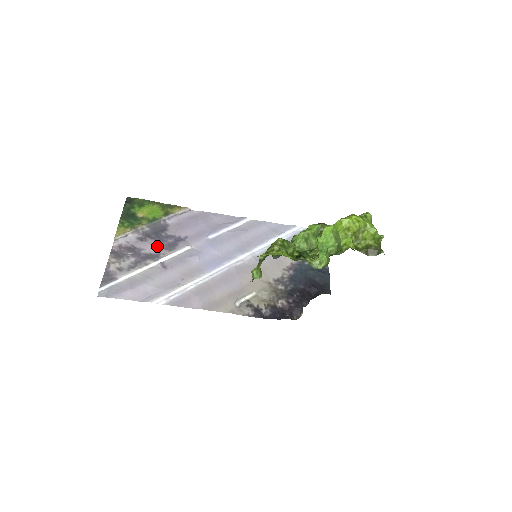
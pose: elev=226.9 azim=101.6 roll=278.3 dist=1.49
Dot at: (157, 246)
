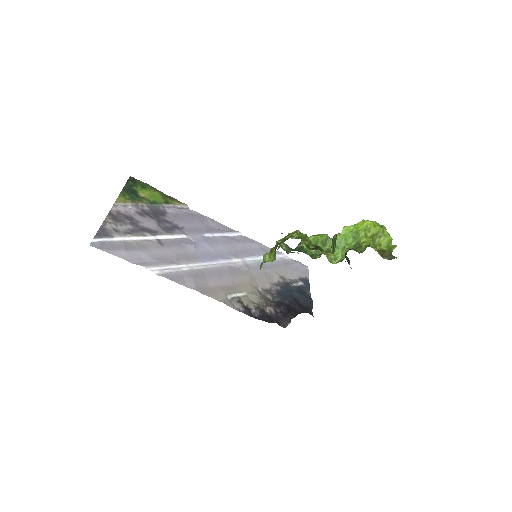
Dot at: (155, 224)
